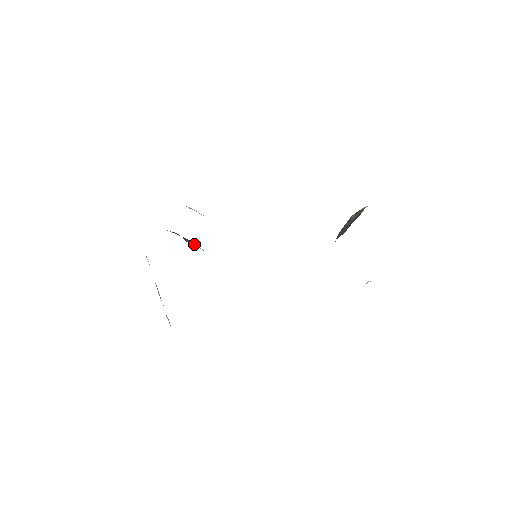
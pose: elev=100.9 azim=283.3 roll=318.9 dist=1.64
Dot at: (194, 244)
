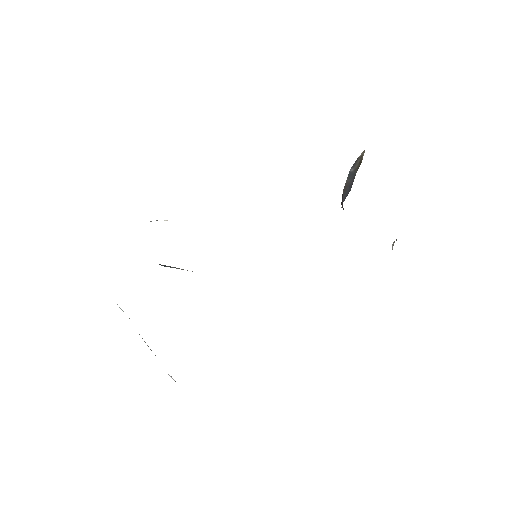
Dot at: (174, 267)
